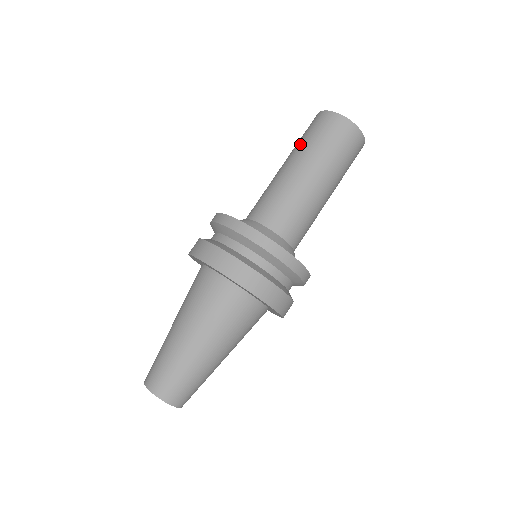
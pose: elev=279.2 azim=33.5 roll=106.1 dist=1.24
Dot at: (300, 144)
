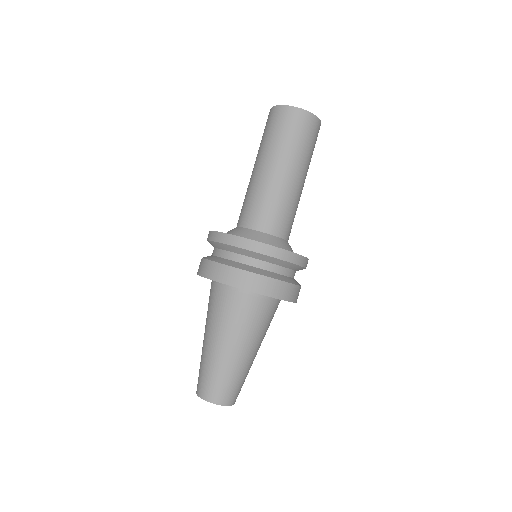
Dot at: (273, 144)
